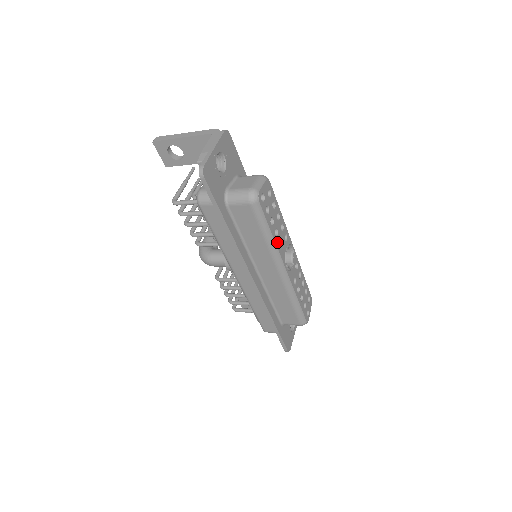
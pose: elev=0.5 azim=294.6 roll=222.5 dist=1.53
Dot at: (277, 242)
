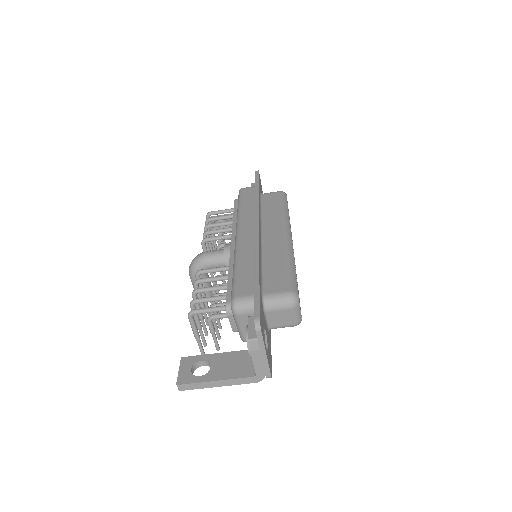
Dot at: occluded
